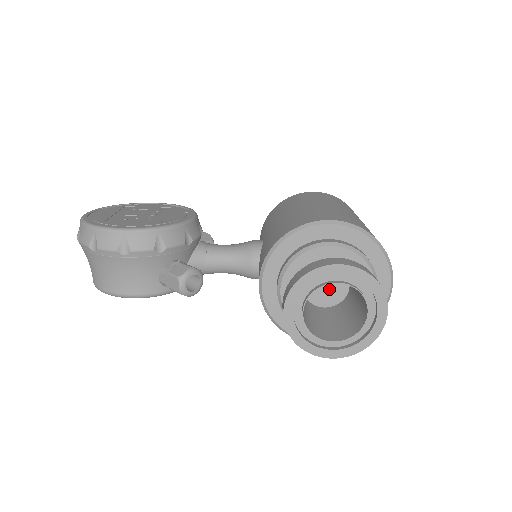
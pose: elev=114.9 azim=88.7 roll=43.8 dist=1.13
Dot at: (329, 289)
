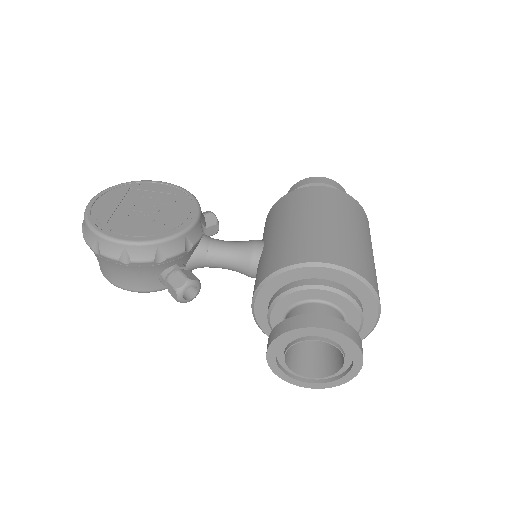
Dot at: occluded
